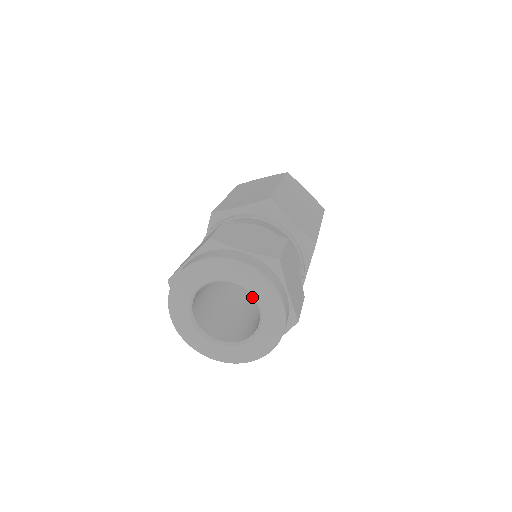
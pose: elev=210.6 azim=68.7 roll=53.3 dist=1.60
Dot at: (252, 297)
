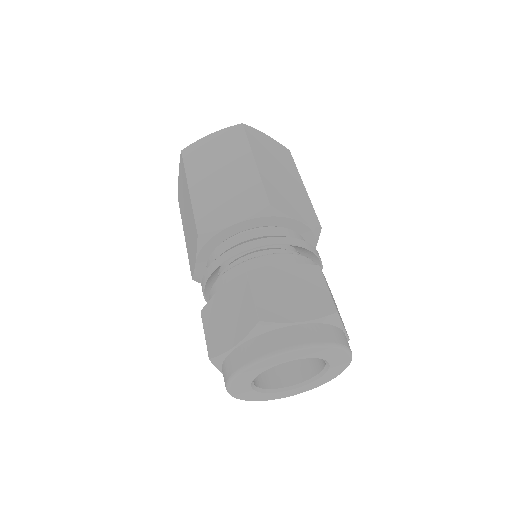
Dot at: (285, 361)
